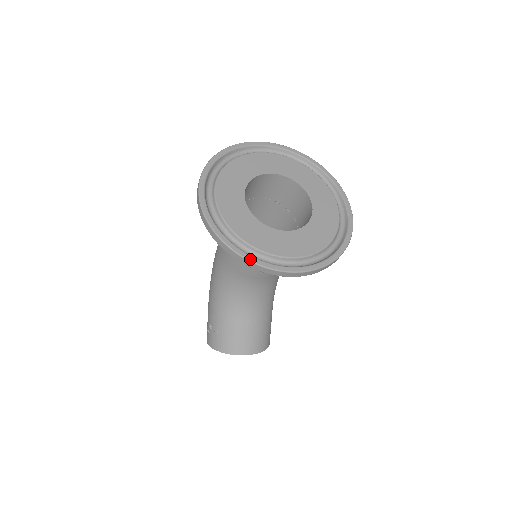
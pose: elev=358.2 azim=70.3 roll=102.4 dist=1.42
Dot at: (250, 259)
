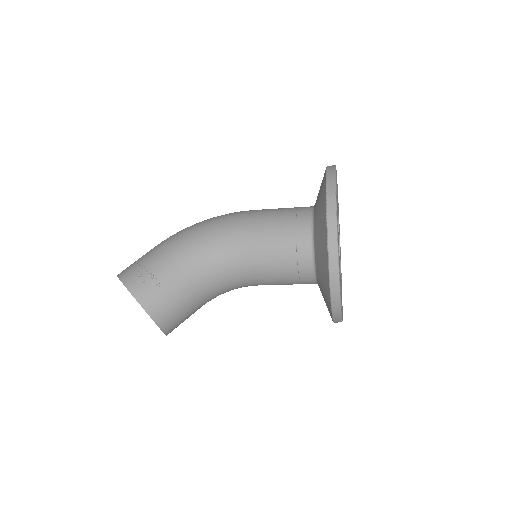
Dot at: occluded
